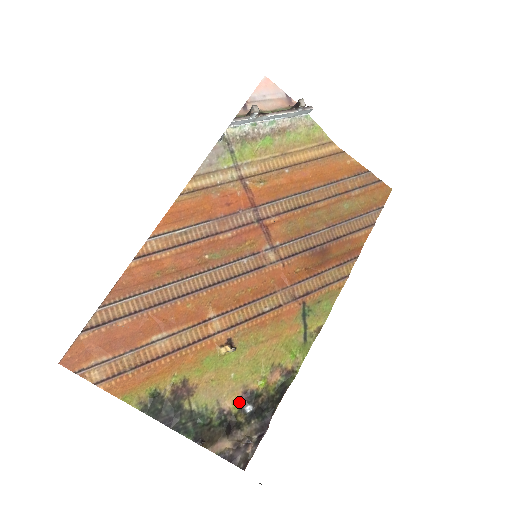
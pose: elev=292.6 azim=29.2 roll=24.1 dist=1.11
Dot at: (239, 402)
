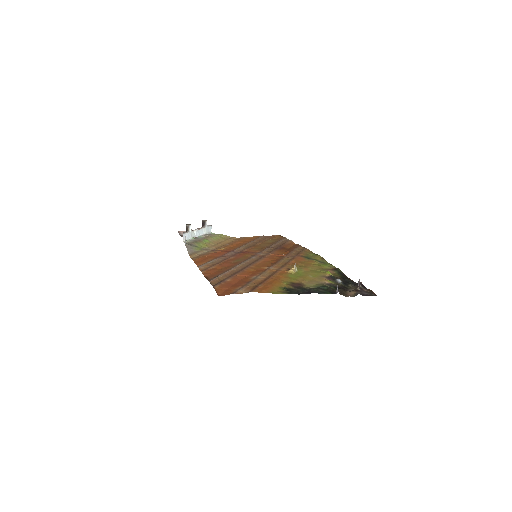
Dot at: (330, 281)
